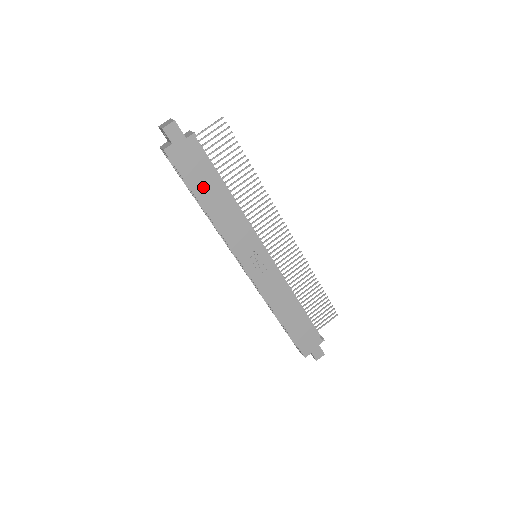
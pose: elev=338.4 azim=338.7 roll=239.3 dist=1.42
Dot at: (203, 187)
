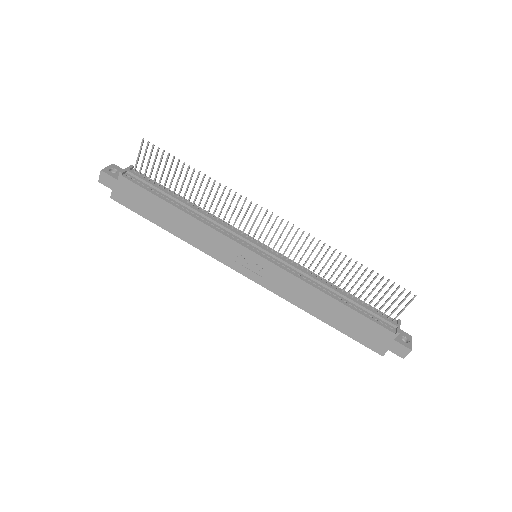
Dot at: (157, 214)
